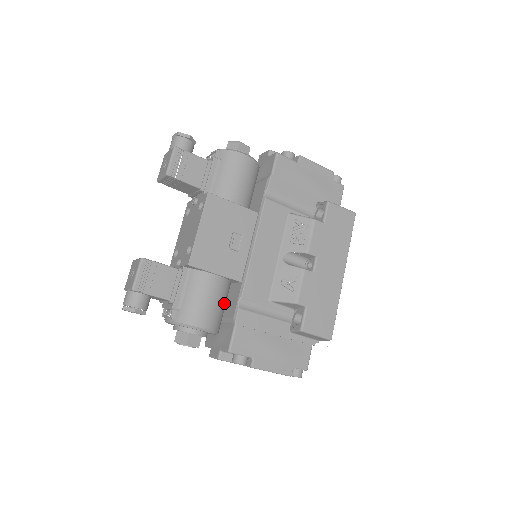
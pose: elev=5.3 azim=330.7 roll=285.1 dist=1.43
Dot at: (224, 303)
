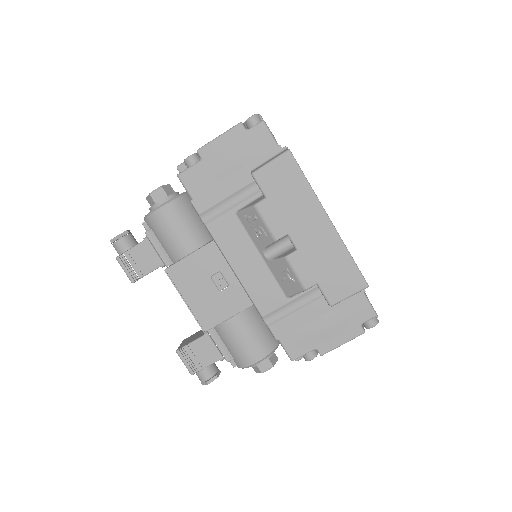
Dot at: (259, 326)
